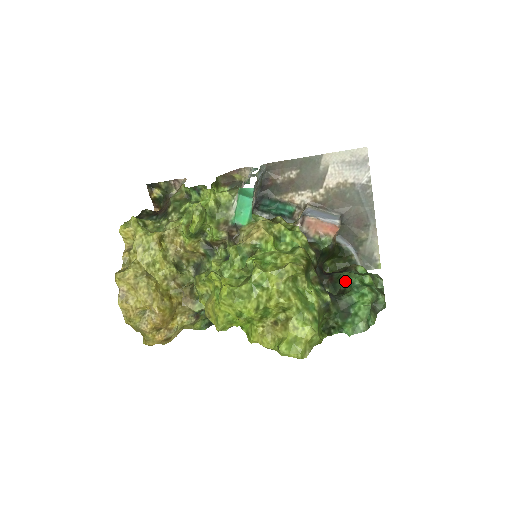
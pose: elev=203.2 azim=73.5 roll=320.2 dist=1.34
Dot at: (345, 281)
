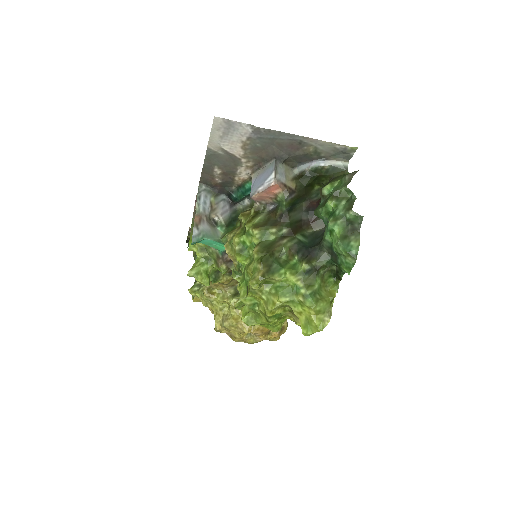
Dot at: occluded
